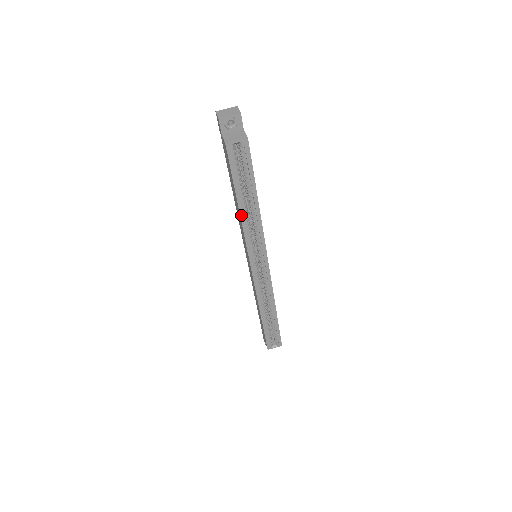
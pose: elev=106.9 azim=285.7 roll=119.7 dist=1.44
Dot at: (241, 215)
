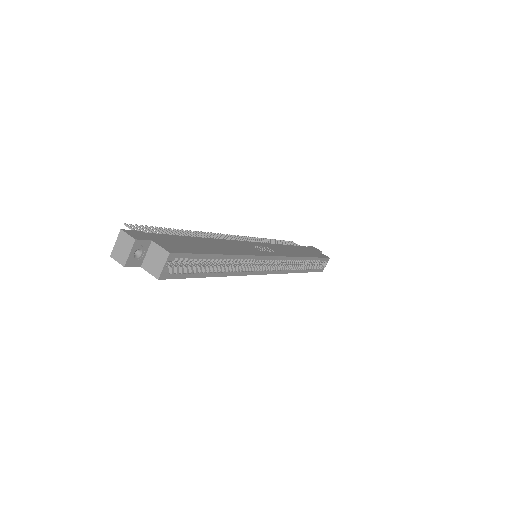
Dot at: (224, 275)
